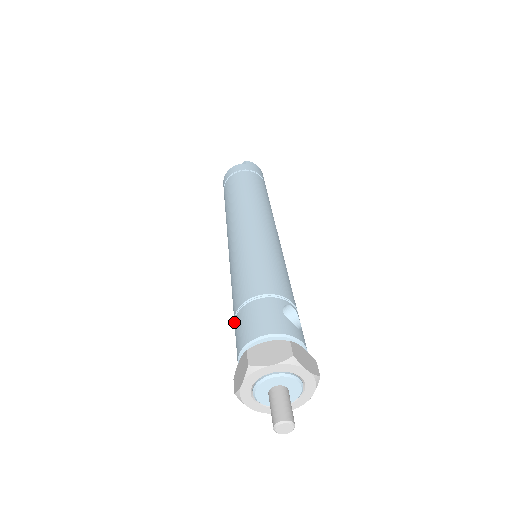
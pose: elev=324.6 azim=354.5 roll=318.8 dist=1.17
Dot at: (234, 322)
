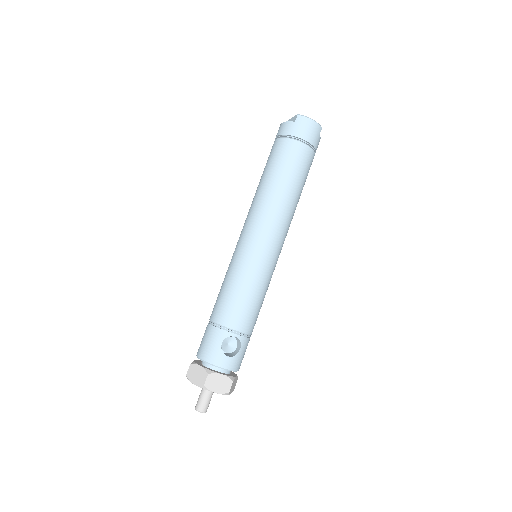
Dot at: occluded
